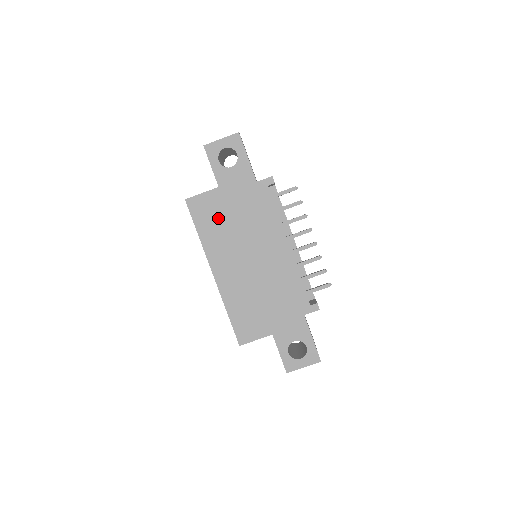
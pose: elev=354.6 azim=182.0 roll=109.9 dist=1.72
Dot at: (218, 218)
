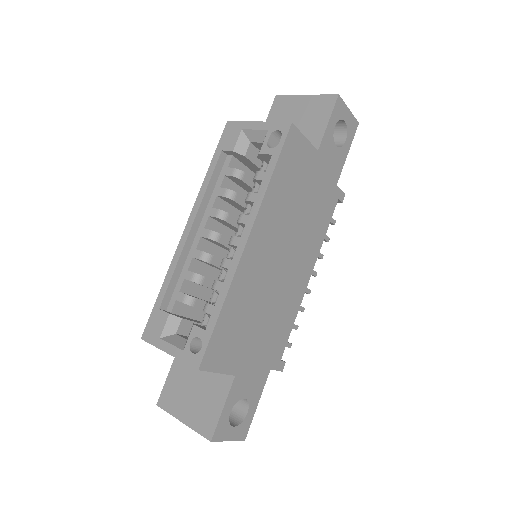
Dot at: (296, 182)
